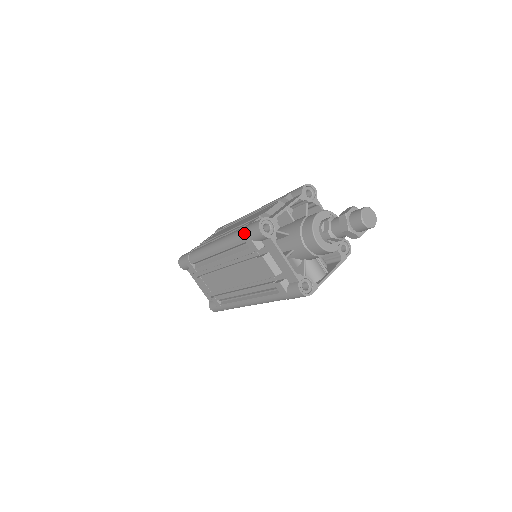
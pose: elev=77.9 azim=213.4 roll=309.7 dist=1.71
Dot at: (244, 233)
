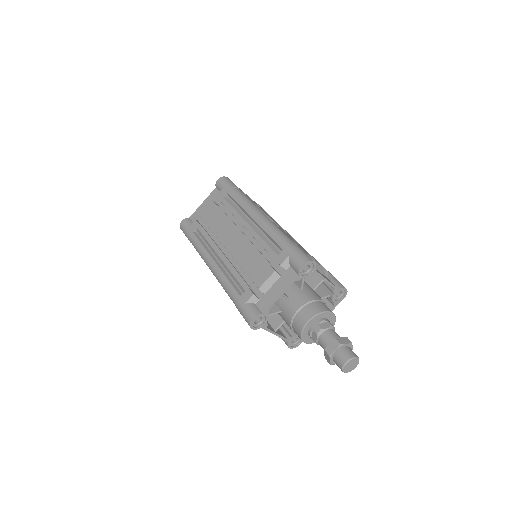
Dot at: occluded
